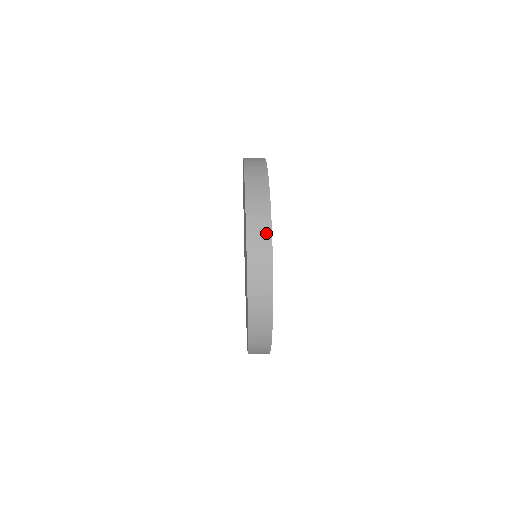
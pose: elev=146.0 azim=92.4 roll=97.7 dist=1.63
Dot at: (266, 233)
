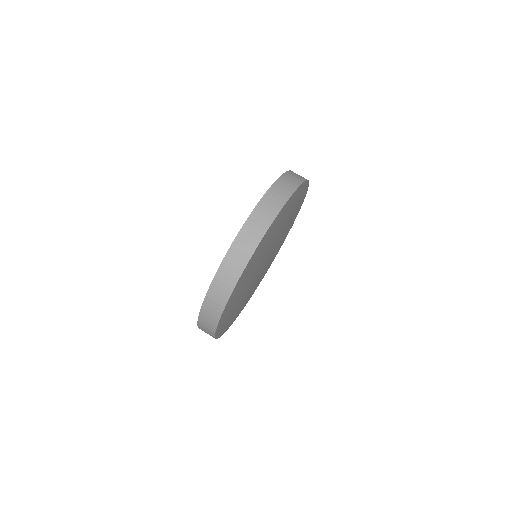
Dot at: (211, 331)
